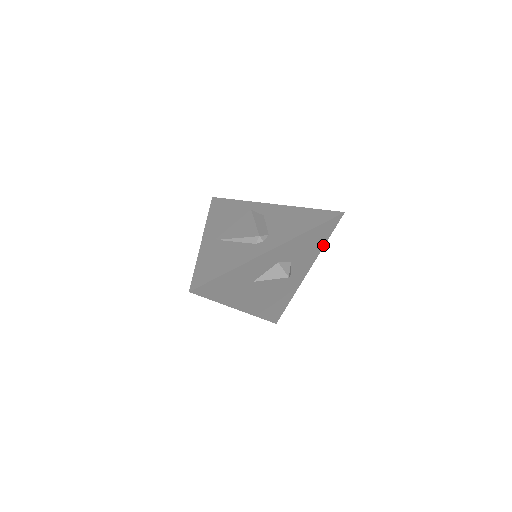
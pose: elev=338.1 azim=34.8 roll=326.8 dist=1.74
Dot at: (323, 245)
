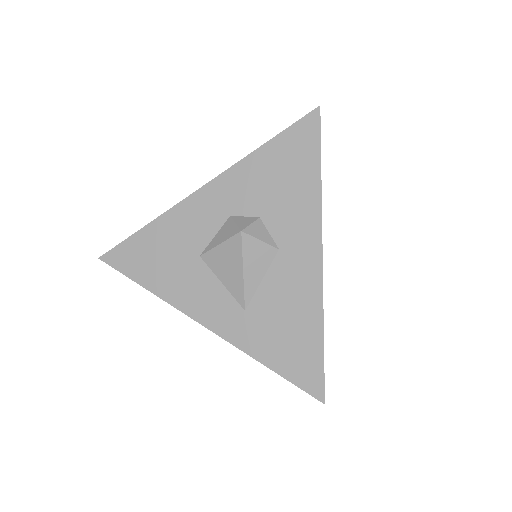
Dot at: (318, 182)
